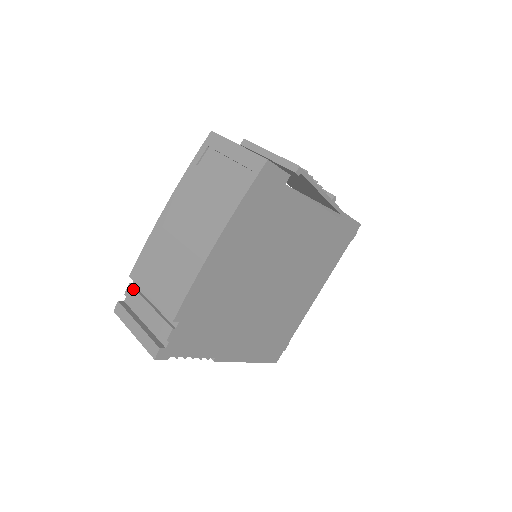
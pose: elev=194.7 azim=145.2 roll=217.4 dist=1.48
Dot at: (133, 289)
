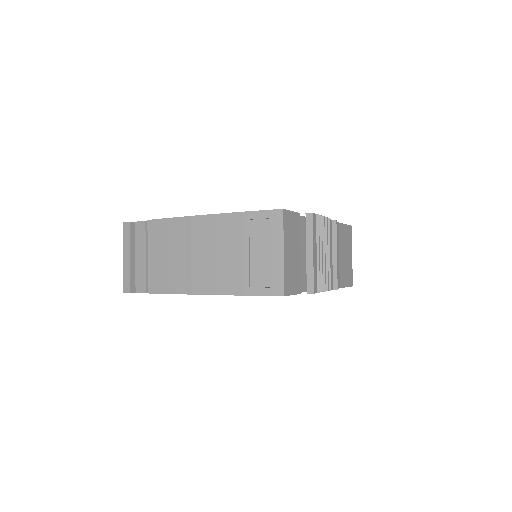
Dot at: (144, 229)
